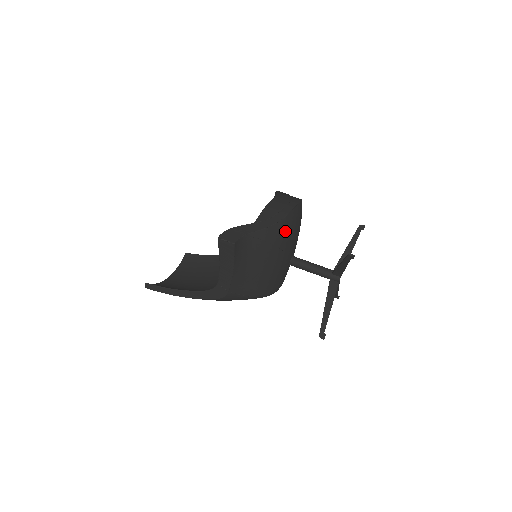
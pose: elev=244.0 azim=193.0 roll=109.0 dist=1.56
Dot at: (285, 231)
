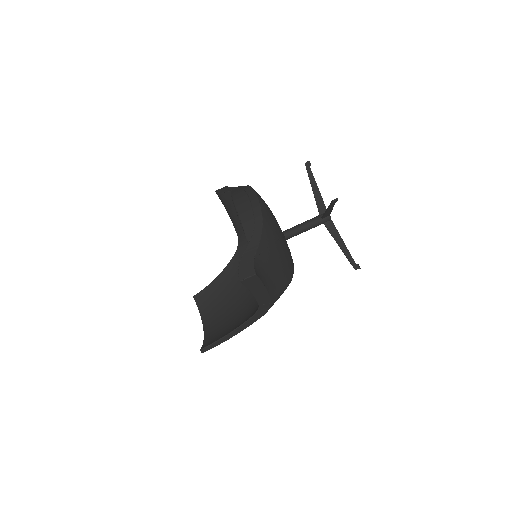
Dot at: (270, 225)
